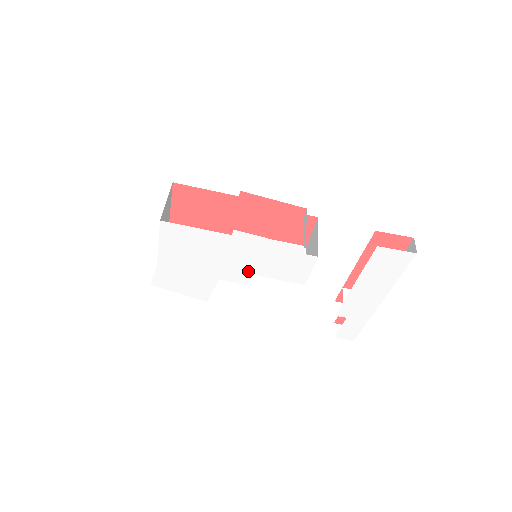
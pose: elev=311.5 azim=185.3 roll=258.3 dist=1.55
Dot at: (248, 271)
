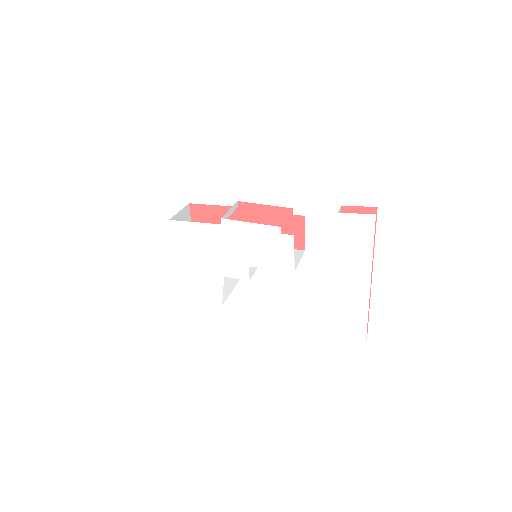
Dot at: (244, 263)
